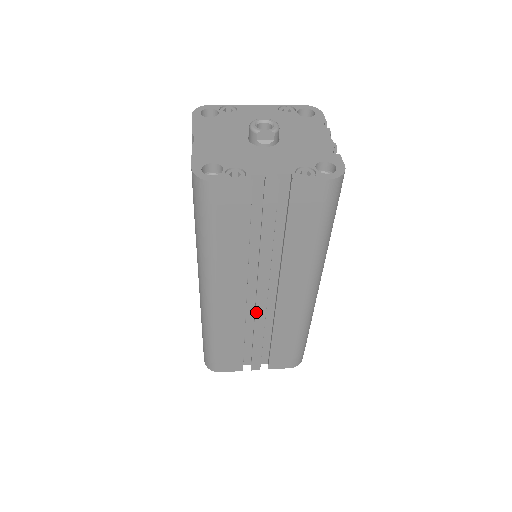
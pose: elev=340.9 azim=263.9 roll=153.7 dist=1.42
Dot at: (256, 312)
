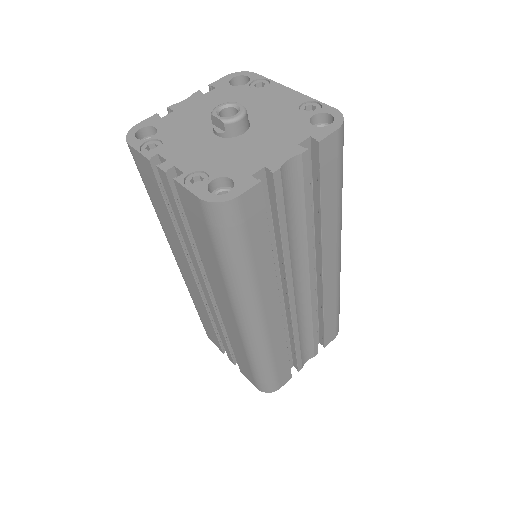
Dot at: (208, 303)
